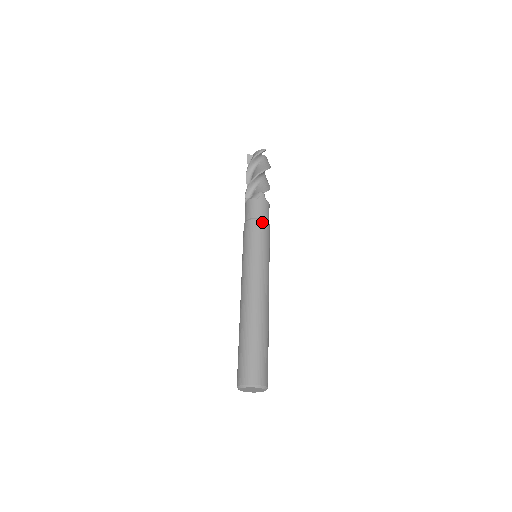
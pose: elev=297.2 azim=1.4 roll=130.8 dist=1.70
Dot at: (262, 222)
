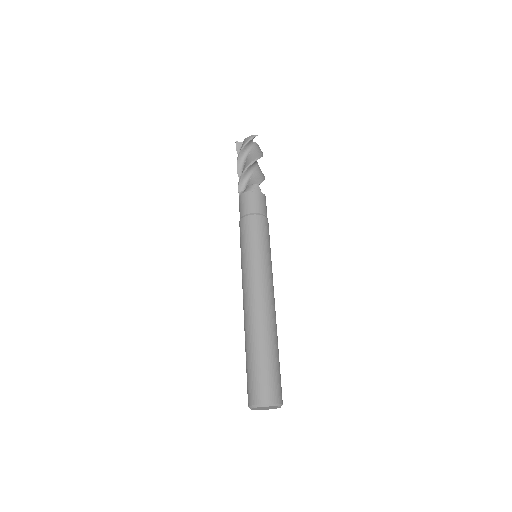
Dot at: (260, 218)
